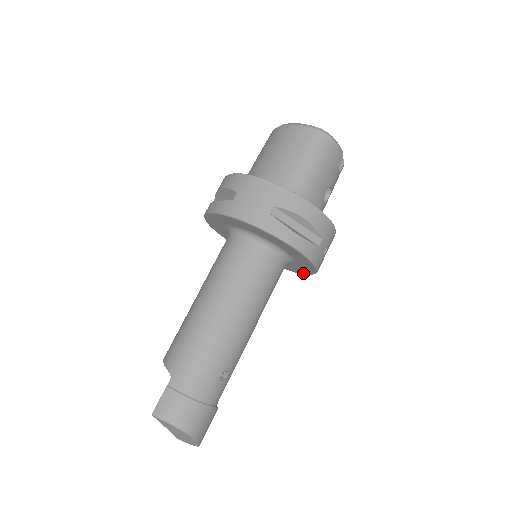
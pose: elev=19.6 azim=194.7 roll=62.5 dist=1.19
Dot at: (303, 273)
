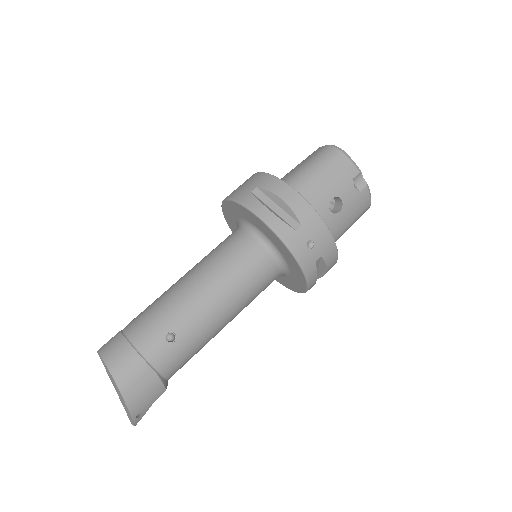
Dot at: (304, 286)
